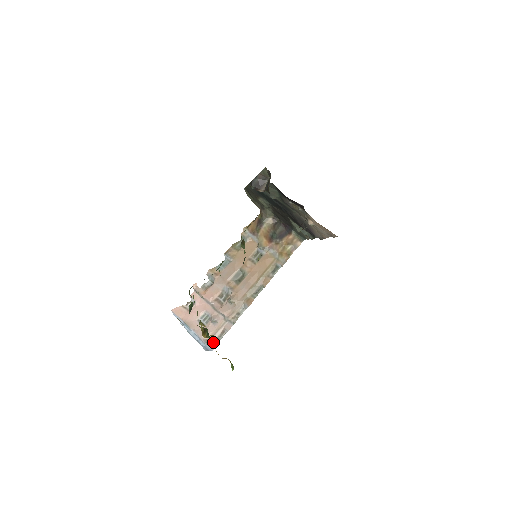
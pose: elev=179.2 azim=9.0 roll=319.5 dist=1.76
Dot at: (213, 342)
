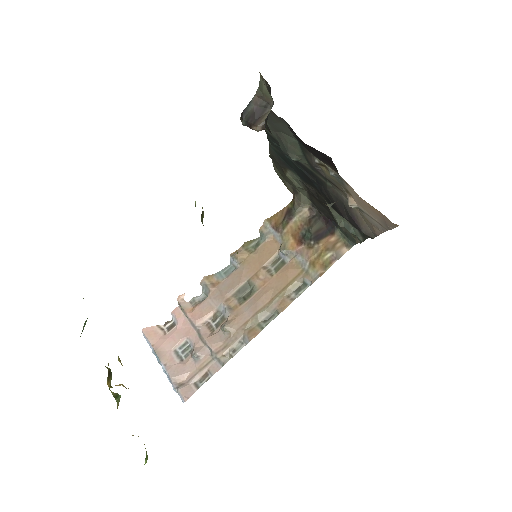
Dot at: (116, 399)
